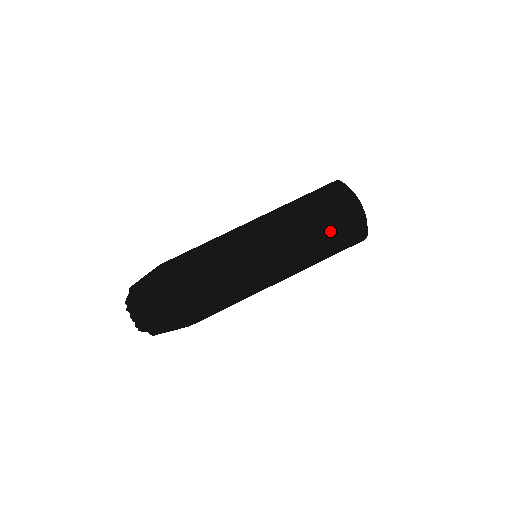
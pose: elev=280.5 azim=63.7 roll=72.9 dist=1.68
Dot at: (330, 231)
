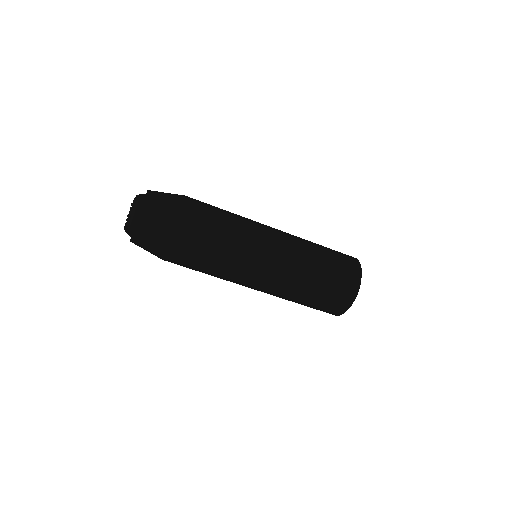
Dot at: (325, 288)
